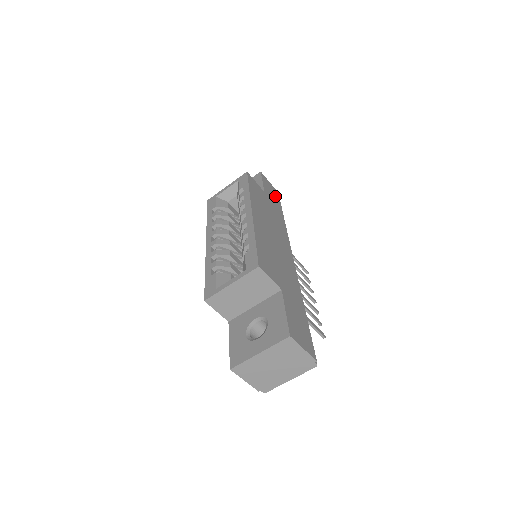
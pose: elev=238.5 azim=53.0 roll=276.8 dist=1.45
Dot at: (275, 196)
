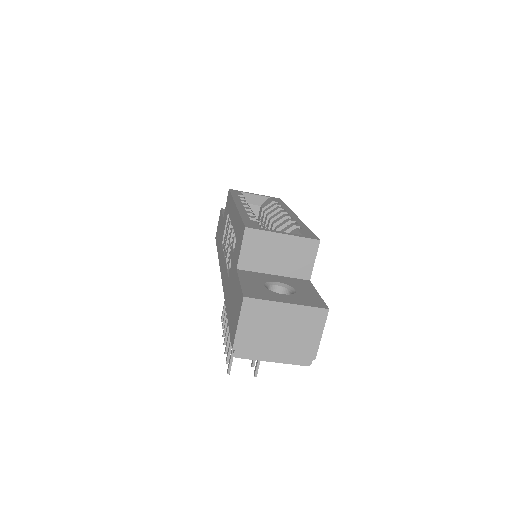
Dot at: occluded
